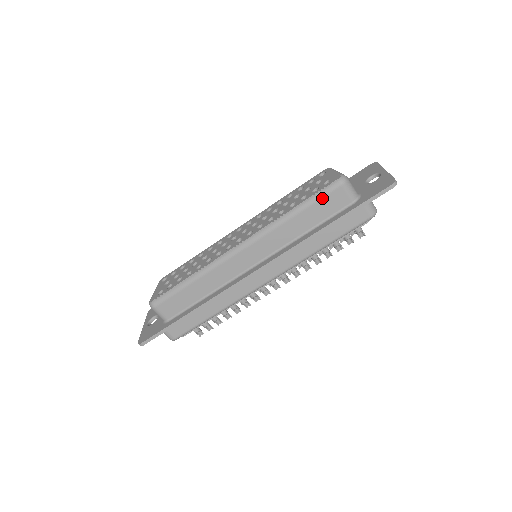
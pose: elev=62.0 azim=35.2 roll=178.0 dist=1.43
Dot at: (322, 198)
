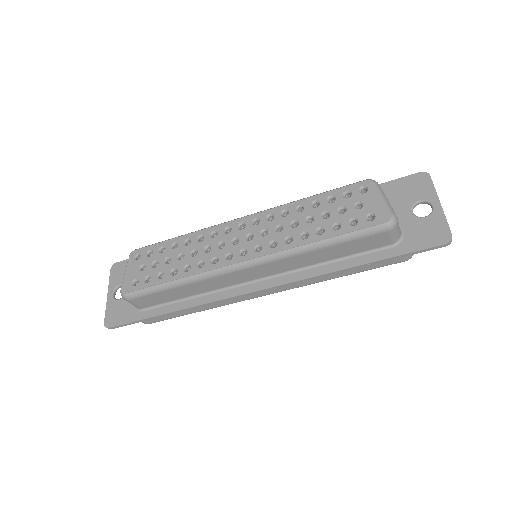
Dot at: (360, 238)
